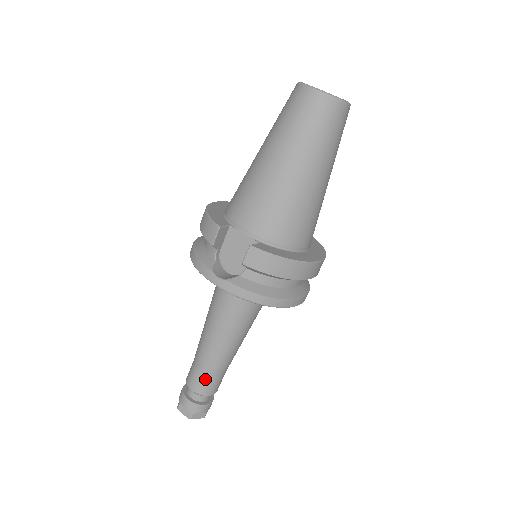
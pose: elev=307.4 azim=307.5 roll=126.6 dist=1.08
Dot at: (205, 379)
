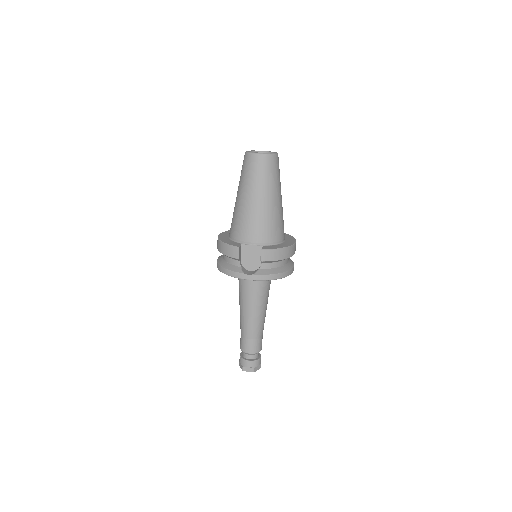
Dot at: (254, 342)
